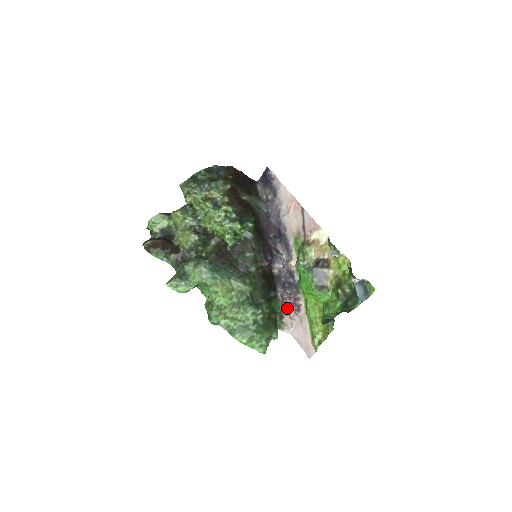
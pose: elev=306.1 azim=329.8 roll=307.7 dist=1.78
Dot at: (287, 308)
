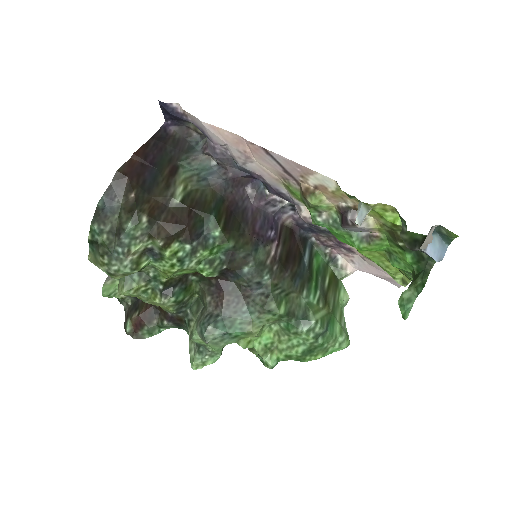
Dot at: (334, 249)
